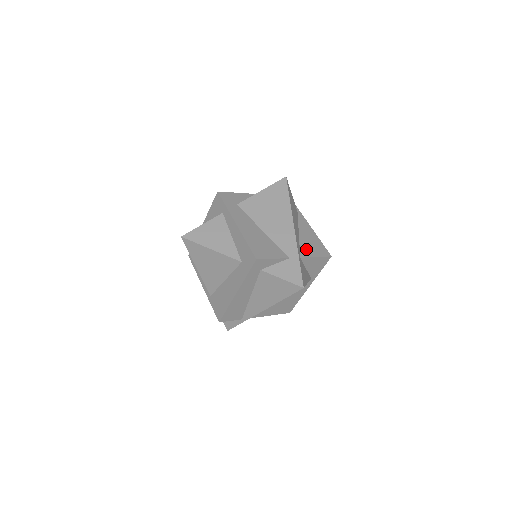
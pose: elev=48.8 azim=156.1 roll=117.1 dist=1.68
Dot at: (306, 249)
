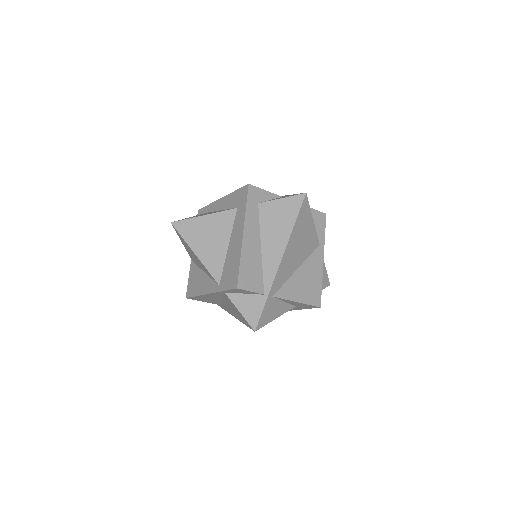
Dot at: occluded
